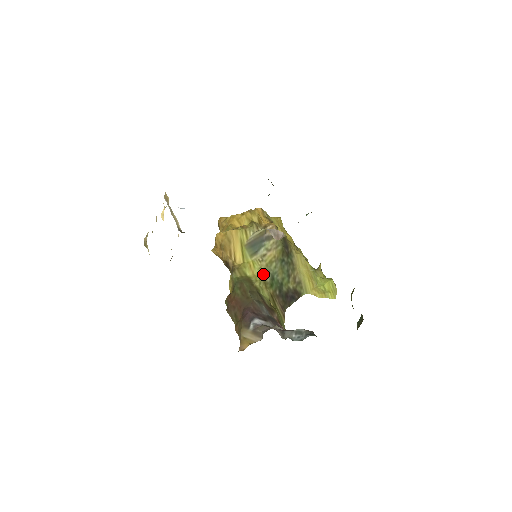
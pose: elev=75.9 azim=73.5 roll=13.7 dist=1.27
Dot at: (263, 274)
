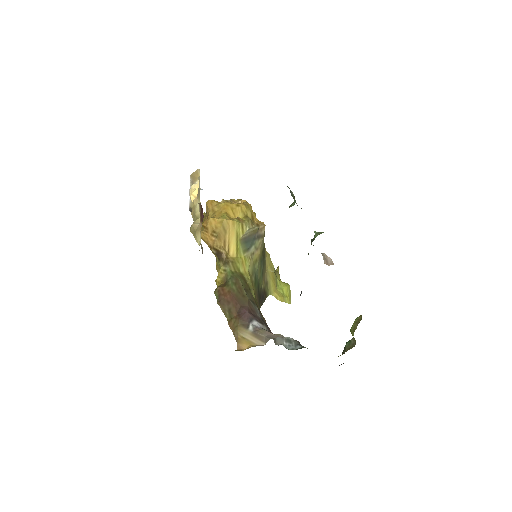
Dot at: (251, 272)
